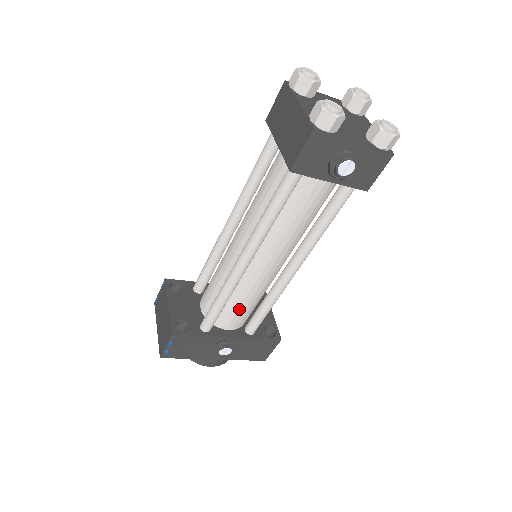
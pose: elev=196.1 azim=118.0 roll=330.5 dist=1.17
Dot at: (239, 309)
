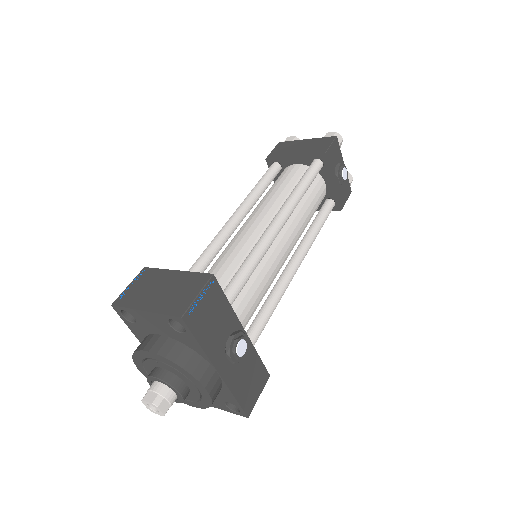
Dot at: (253, 295)
